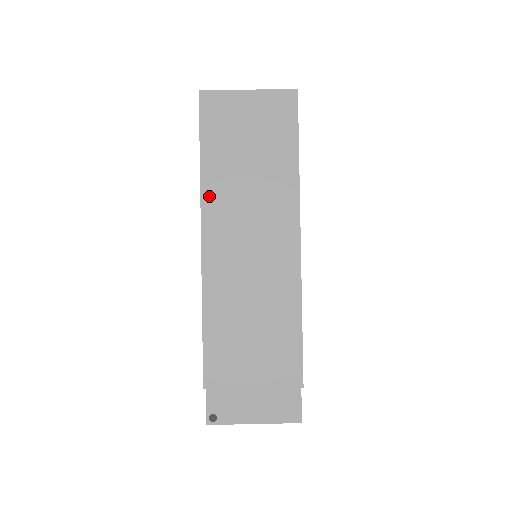
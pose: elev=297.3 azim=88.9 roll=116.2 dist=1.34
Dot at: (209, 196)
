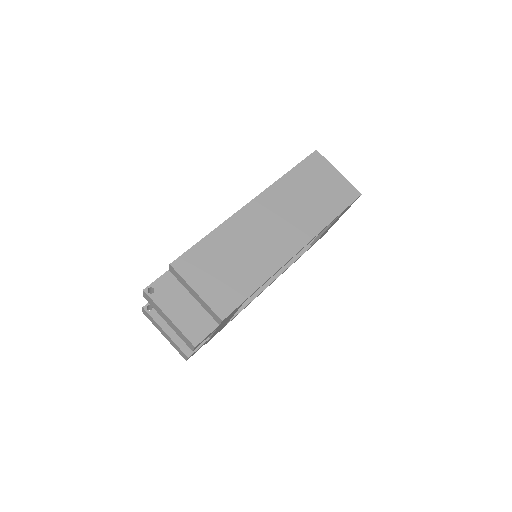
Dot at: (275, 189)
